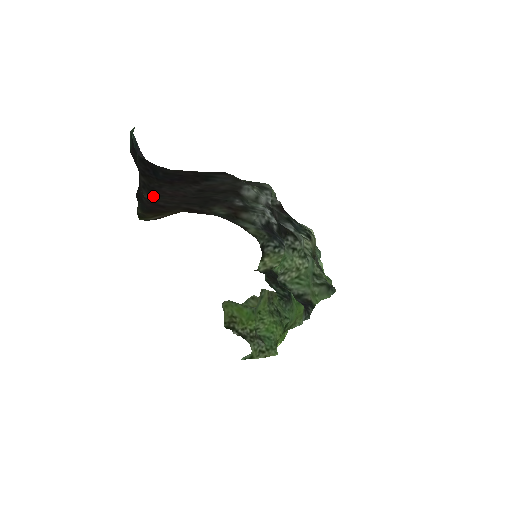
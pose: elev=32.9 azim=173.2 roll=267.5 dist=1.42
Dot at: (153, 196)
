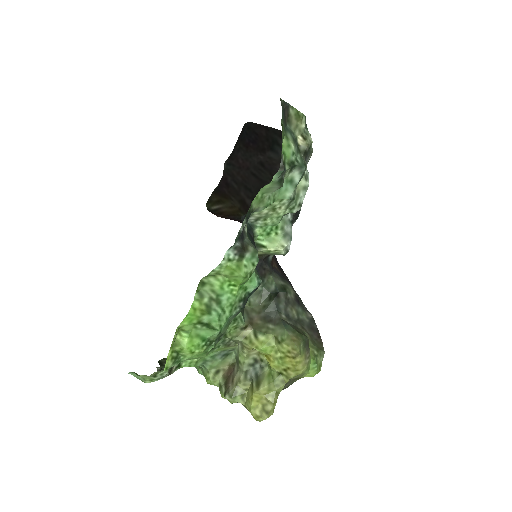
Dot at: (229, 163)
